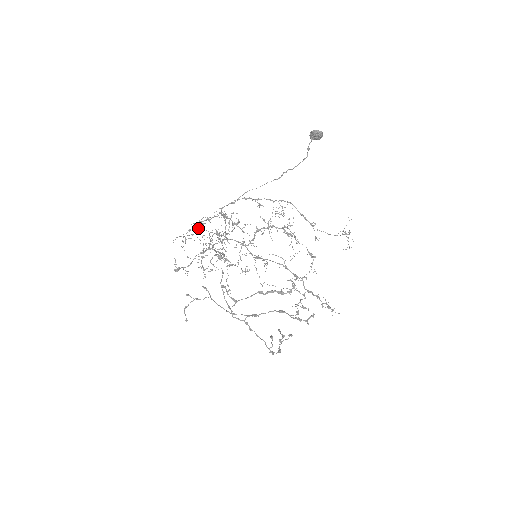
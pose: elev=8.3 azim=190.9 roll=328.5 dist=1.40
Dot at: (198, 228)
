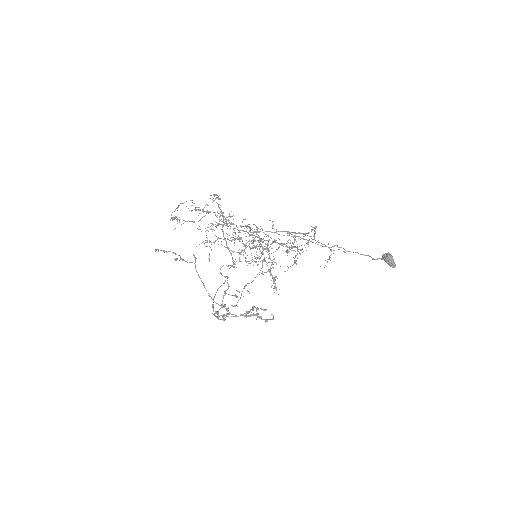
Dot at: (234, 267)
